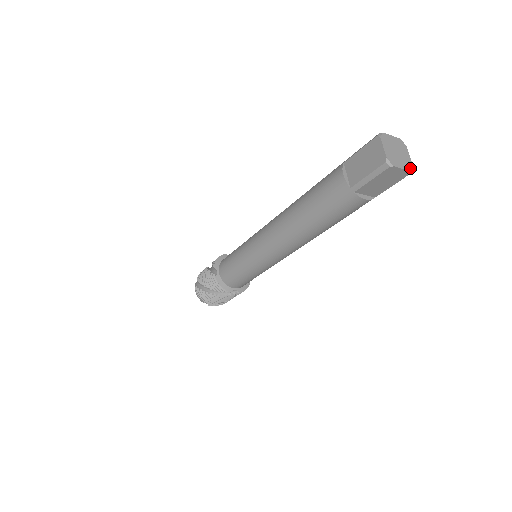
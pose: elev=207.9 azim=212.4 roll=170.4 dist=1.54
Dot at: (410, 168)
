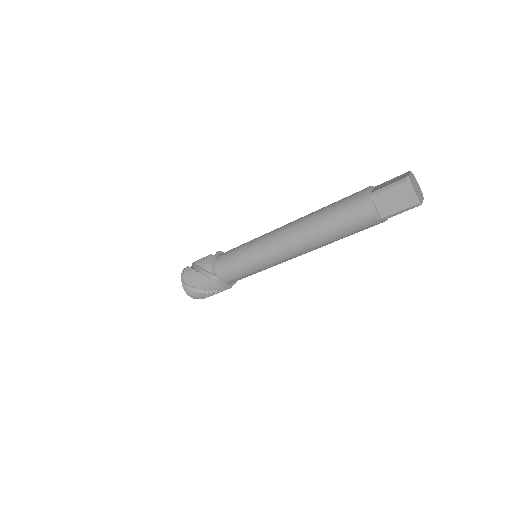
Dot at: (420, 200)
